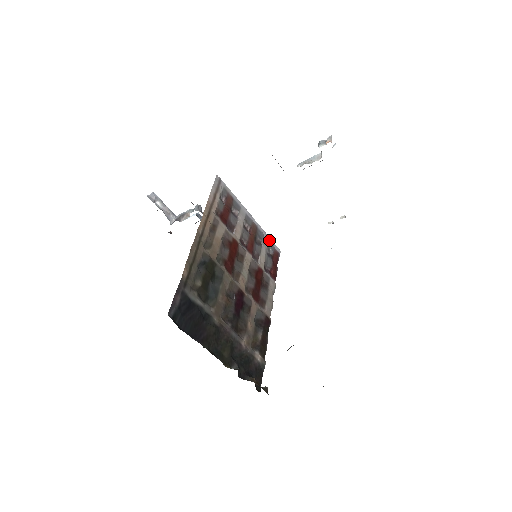
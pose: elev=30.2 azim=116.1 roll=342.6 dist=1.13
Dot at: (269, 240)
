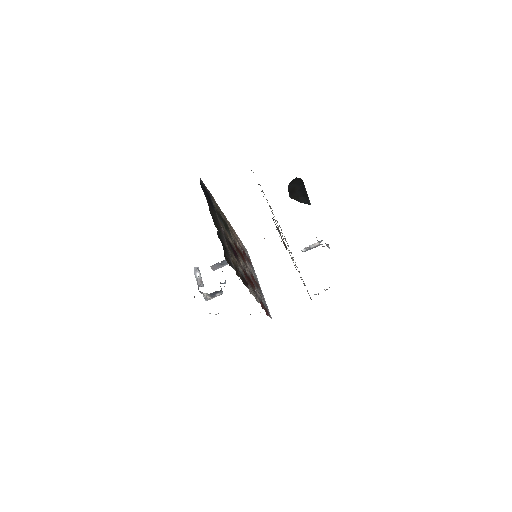
Dot at: (266, 304)
